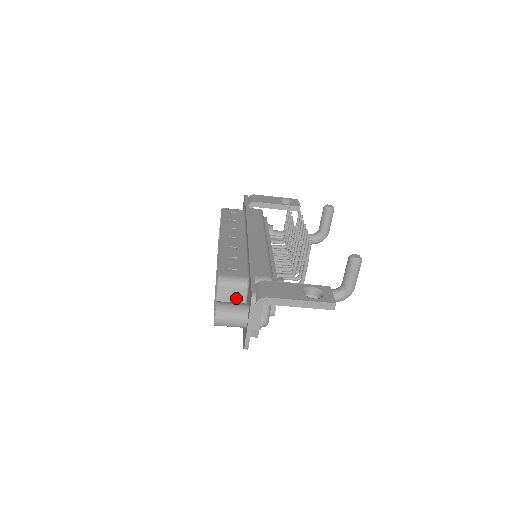
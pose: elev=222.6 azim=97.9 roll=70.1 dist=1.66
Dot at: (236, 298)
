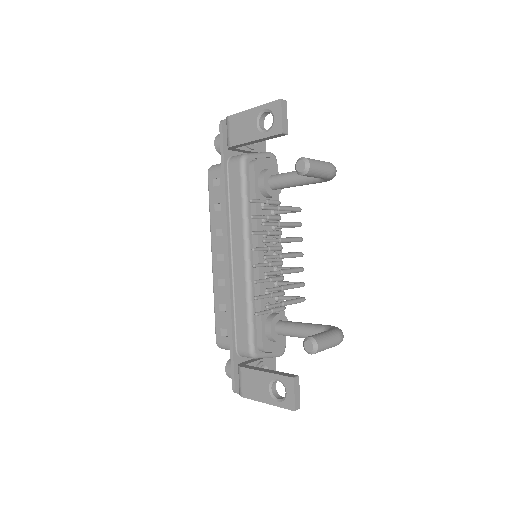
Dot at: occluded
